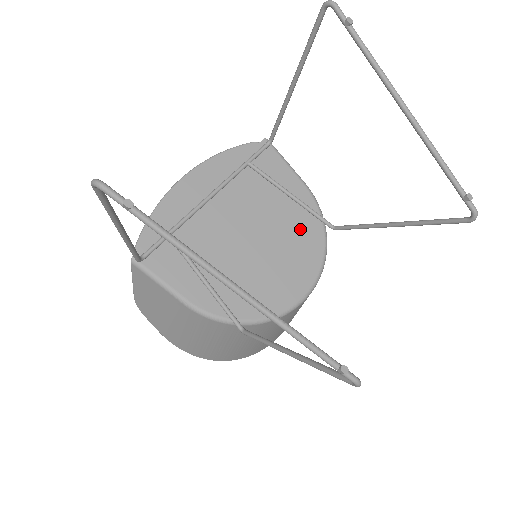
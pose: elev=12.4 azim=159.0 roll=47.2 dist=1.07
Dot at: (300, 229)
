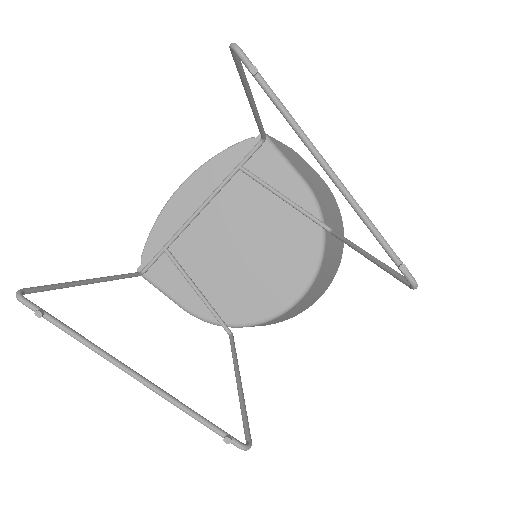
Dot at: (294, 234)
